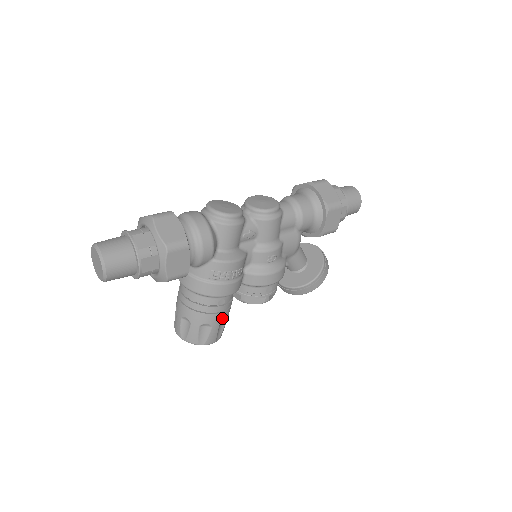
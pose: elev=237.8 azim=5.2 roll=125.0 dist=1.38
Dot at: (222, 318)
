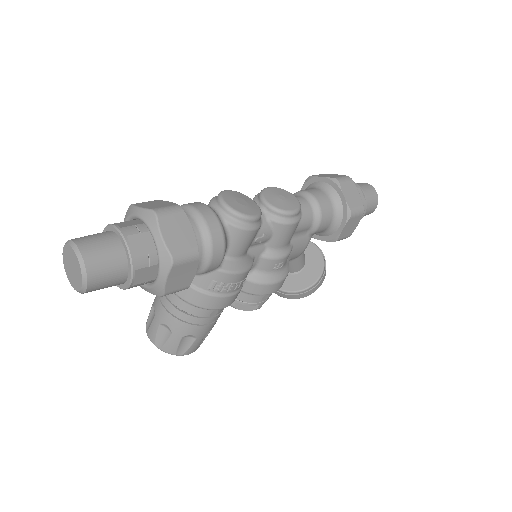
Dot at: (209, 329)
